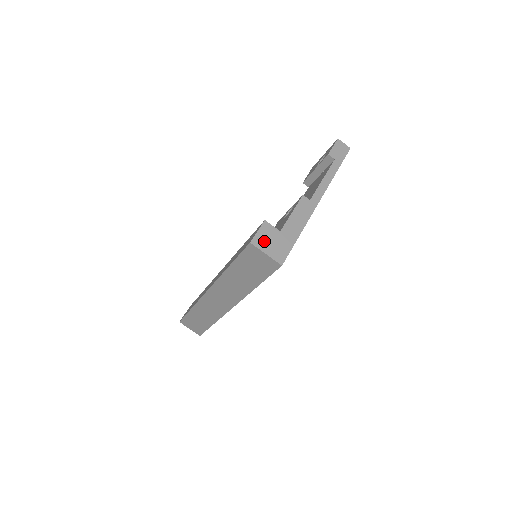
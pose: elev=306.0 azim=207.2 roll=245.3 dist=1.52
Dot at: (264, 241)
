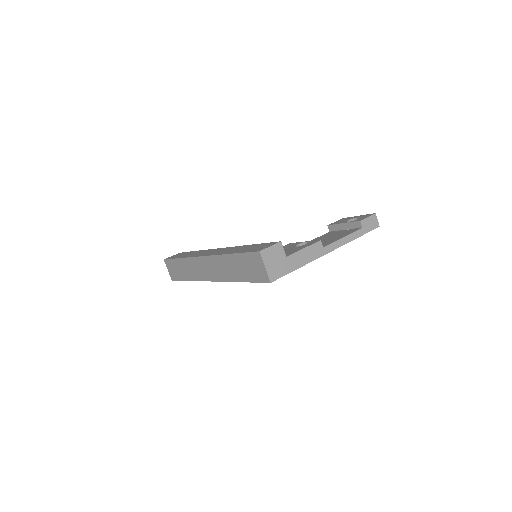
Dot at: (270, 257)
